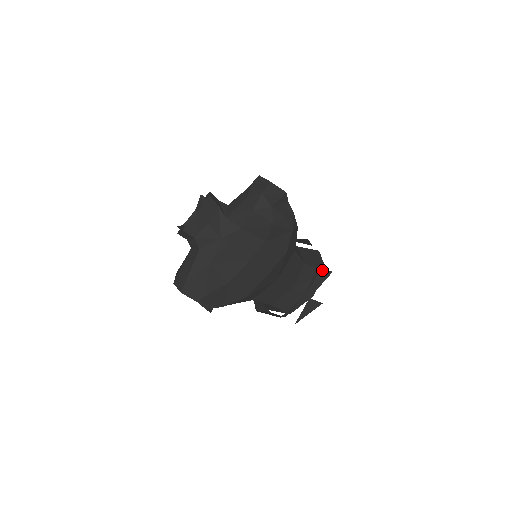
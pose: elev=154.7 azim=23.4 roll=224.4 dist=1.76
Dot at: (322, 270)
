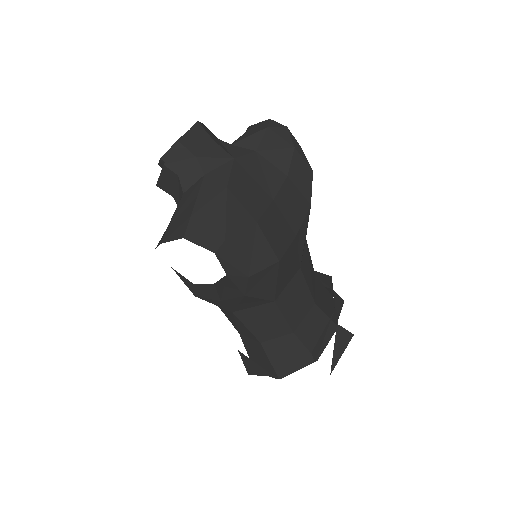
Dot at: (334, 293)
